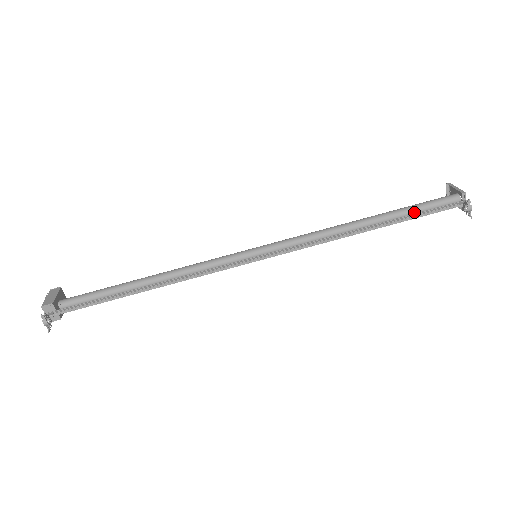
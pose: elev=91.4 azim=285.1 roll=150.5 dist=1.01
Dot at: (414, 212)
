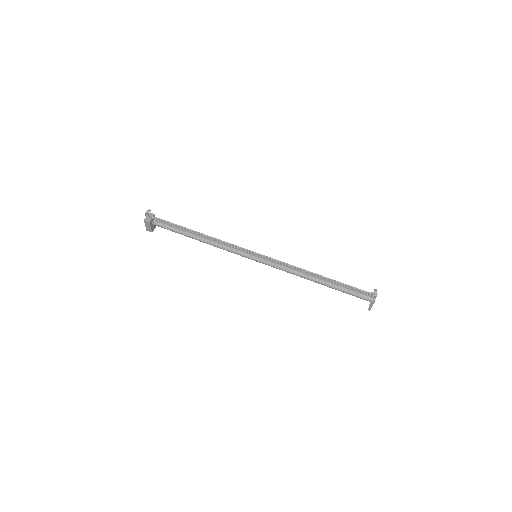
Dot at: (346, 288)
